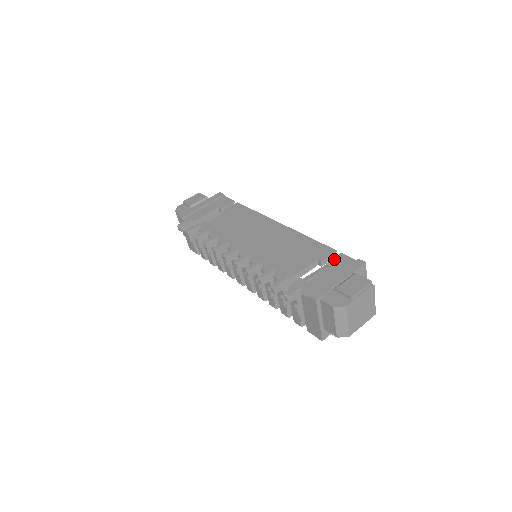
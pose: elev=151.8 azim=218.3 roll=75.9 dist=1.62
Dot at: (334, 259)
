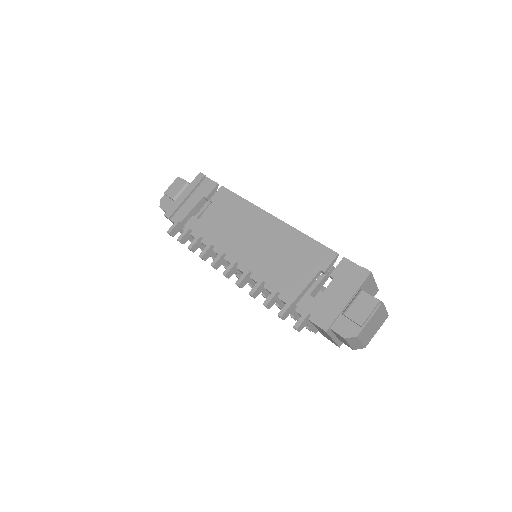
Dot at: (337, 267)
